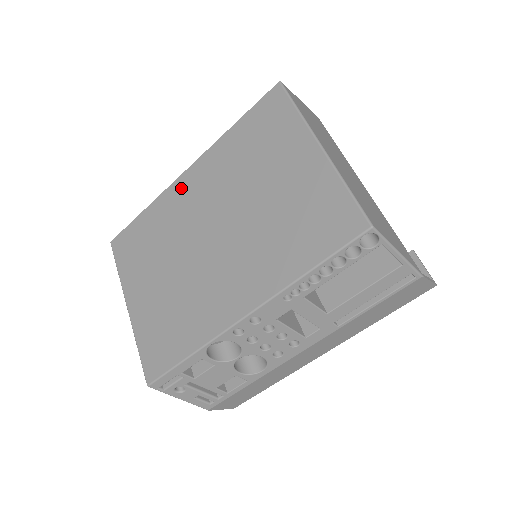
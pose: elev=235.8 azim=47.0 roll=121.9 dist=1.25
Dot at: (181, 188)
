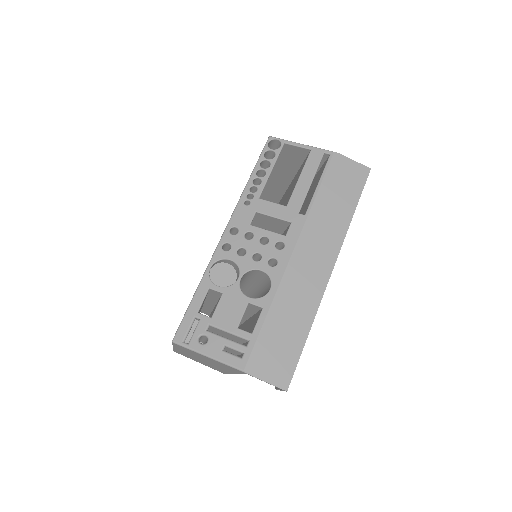
Dot at: occluded
